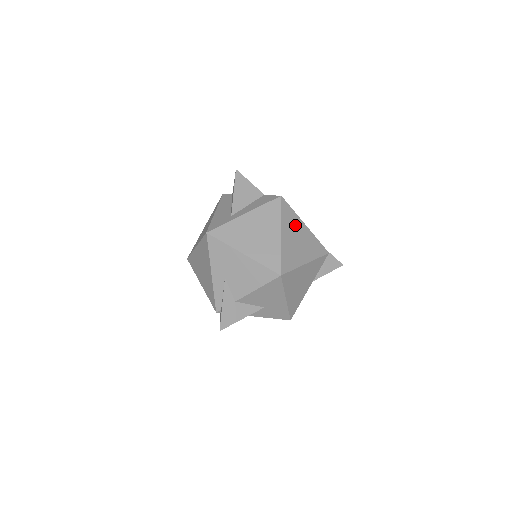
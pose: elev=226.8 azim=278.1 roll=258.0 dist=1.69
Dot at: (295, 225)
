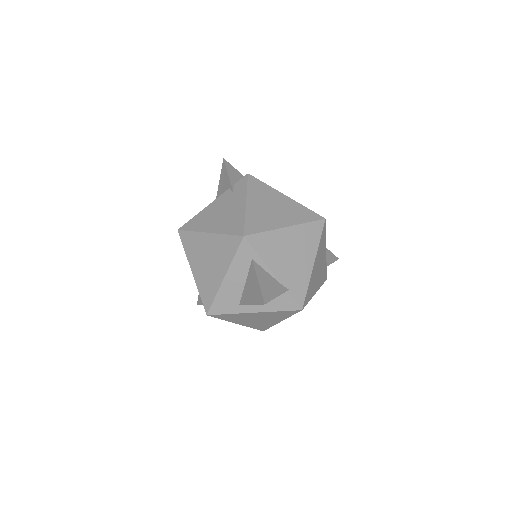
Dot at: occluded
